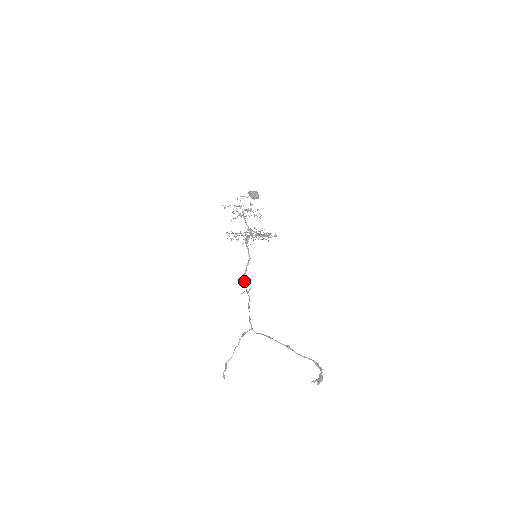
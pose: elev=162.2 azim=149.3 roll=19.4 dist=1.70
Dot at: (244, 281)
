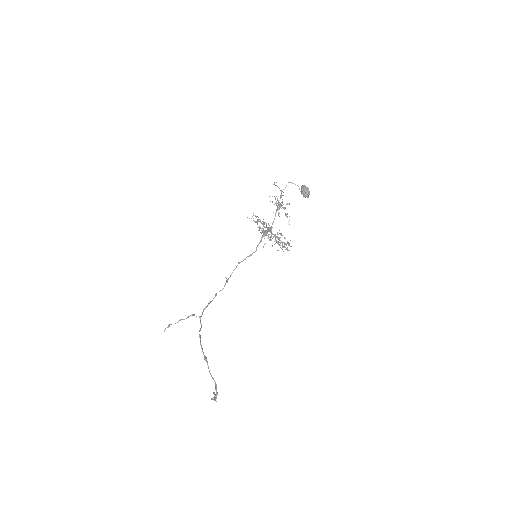
Dot at: (234, 269)
